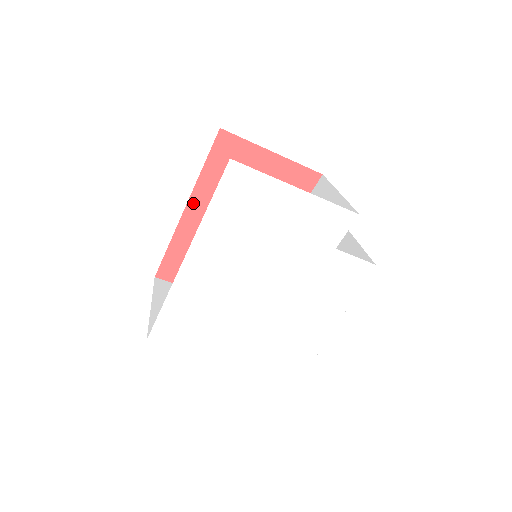
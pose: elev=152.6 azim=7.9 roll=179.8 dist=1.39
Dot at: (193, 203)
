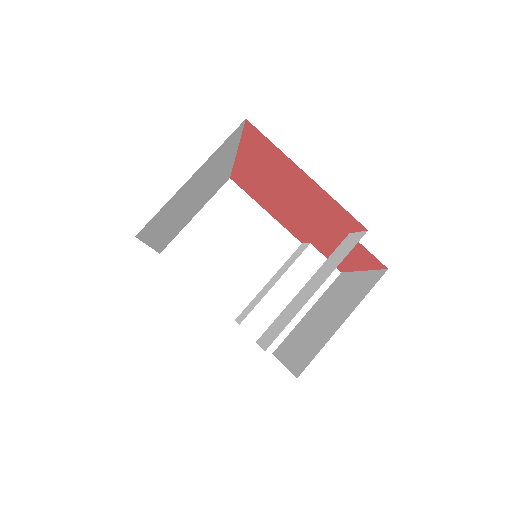
Dot at: (242, 156)
